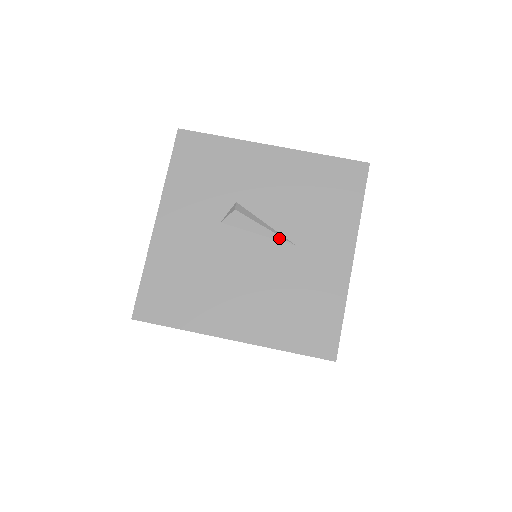
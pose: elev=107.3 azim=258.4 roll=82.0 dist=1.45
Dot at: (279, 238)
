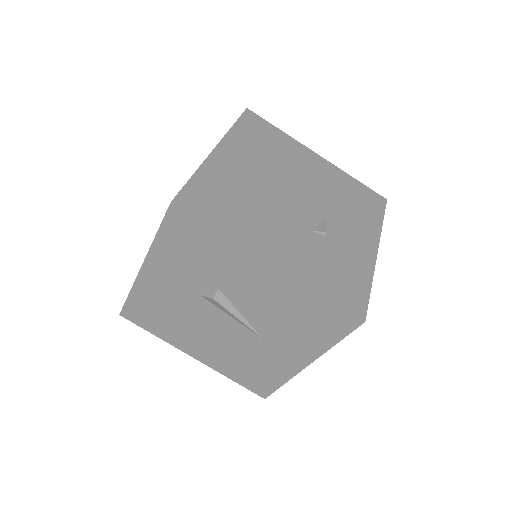
Dot at: (249, 328)
